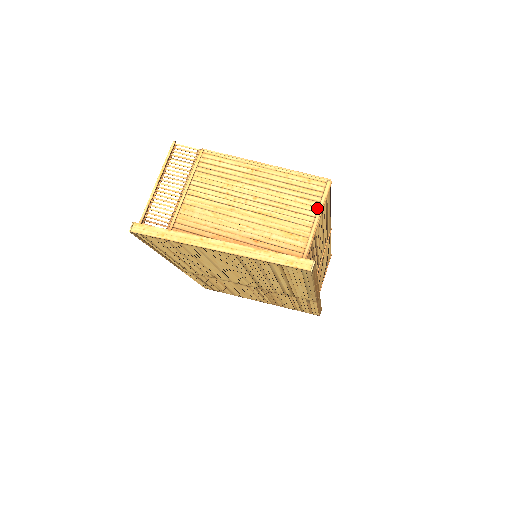
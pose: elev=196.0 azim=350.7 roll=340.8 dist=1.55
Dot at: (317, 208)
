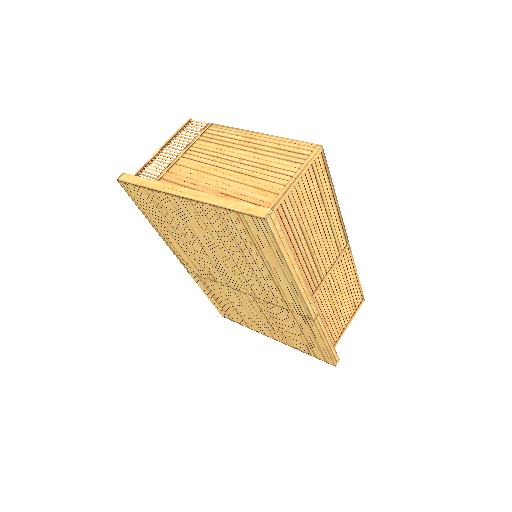
Dot at: (298, 169)
